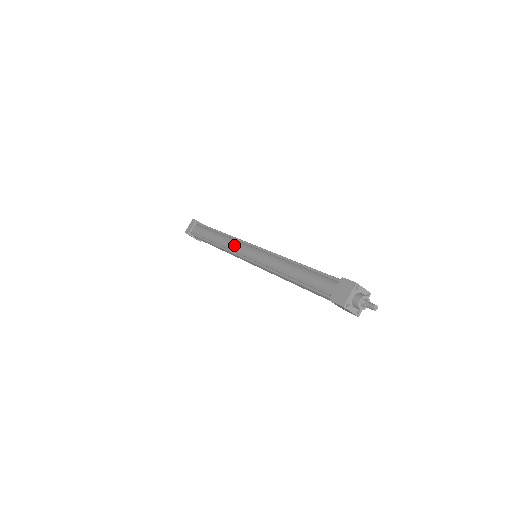
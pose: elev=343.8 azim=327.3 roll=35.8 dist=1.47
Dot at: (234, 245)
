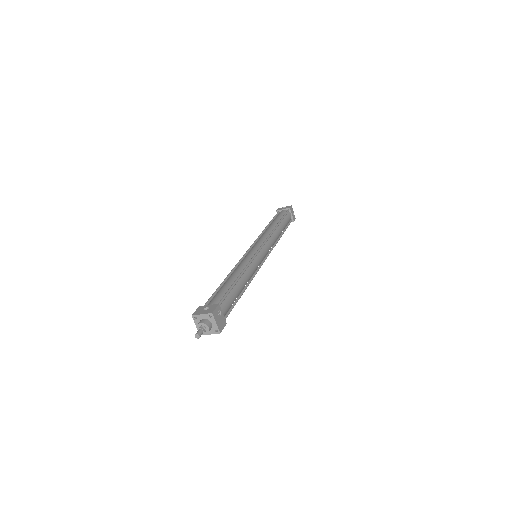
Dot at: occluded
